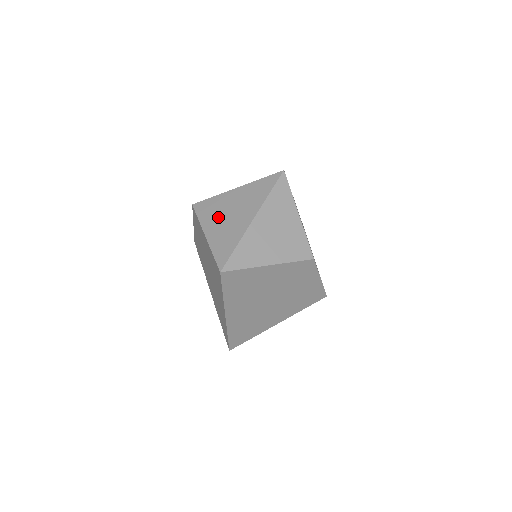
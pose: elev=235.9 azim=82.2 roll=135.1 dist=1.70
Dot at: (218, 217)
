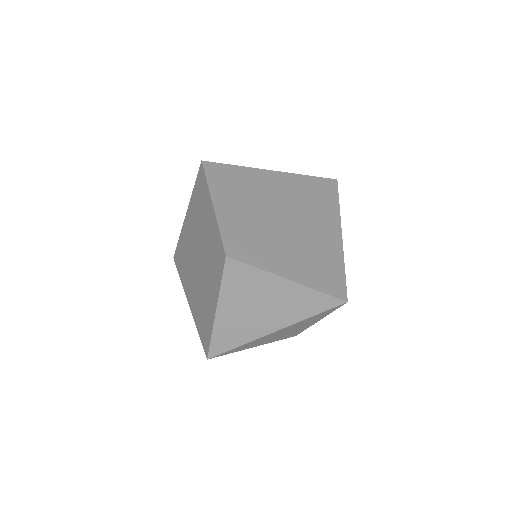
Dot at: (243, 301)
